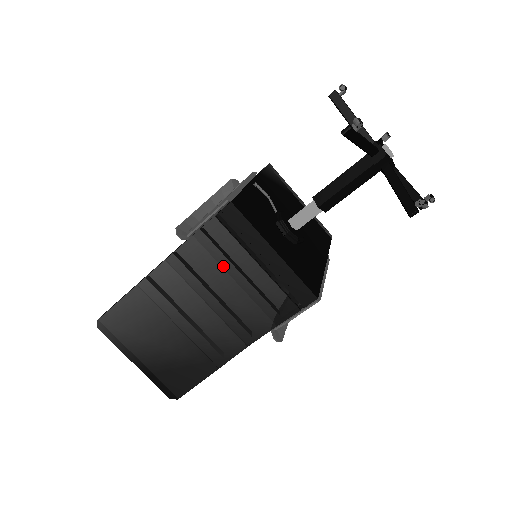
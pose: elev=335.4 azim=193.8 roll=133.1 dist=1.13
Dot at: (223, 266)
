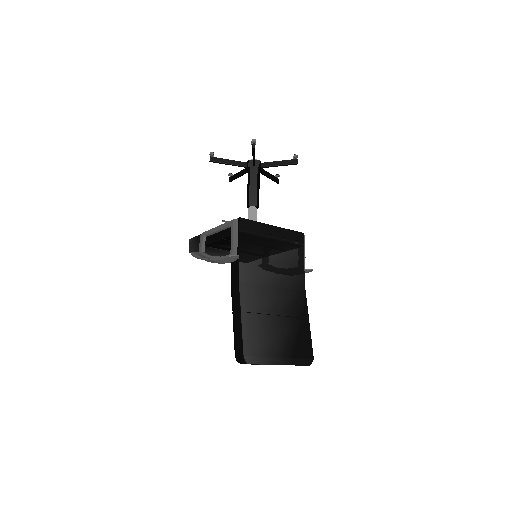
Dot at: (262, 256)
